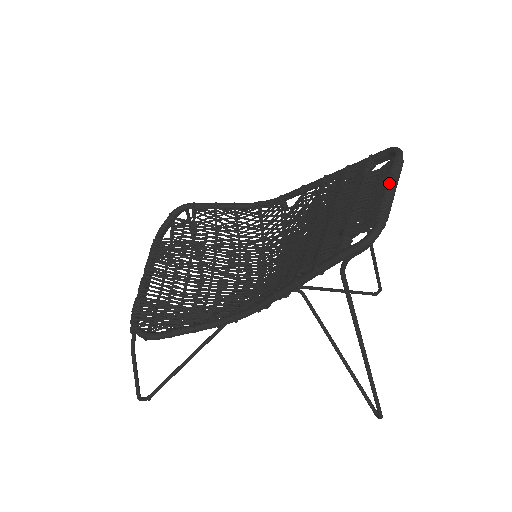
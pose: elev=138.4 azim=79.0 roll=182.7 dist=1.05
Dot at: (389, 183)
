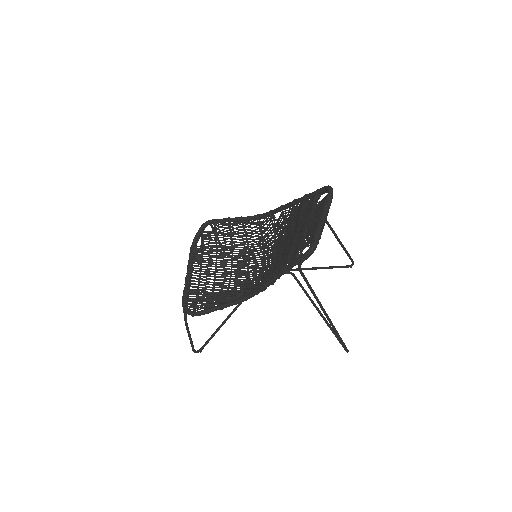
Dot at: (322, 214)
